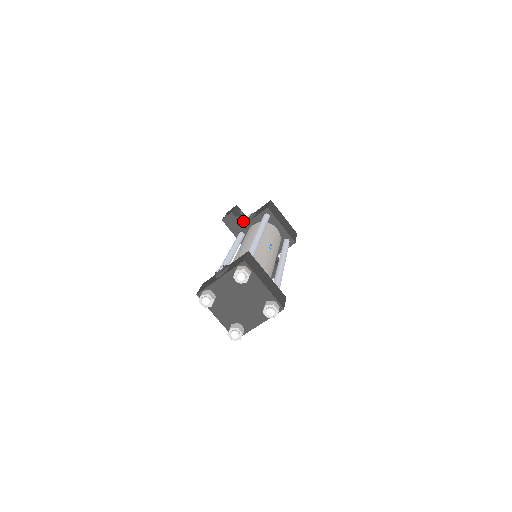
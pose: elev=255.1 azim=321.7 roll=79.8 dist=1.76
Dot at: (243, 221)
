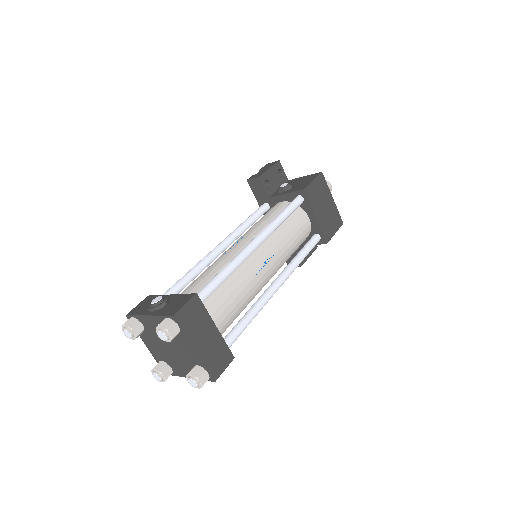
Dot at: (276, 188)
